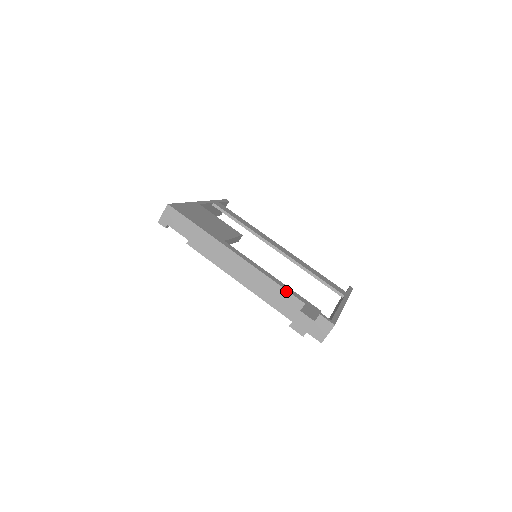
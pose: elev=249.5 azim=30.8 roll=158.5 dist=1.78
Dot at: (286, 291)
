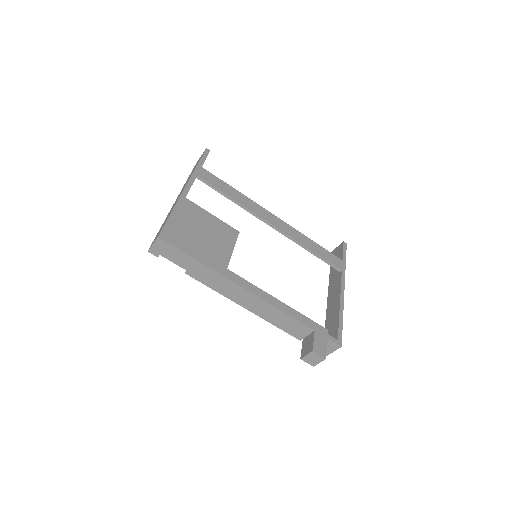
Dot at: (296, 320)
